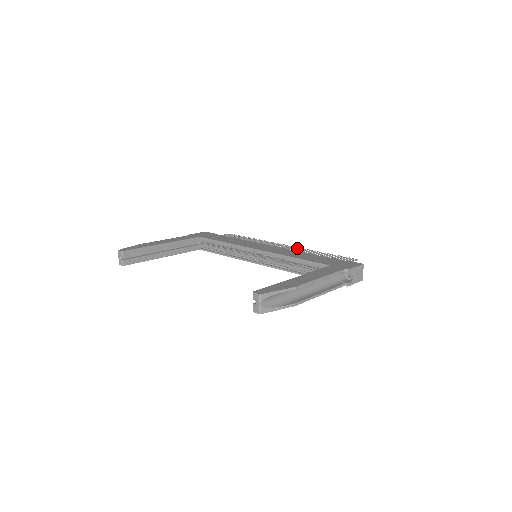
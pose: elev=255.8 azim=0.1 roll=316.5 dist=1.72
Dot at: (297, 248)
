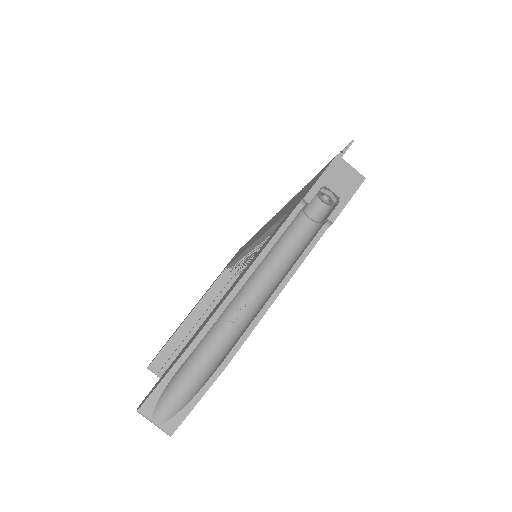
Dot at: occluded
